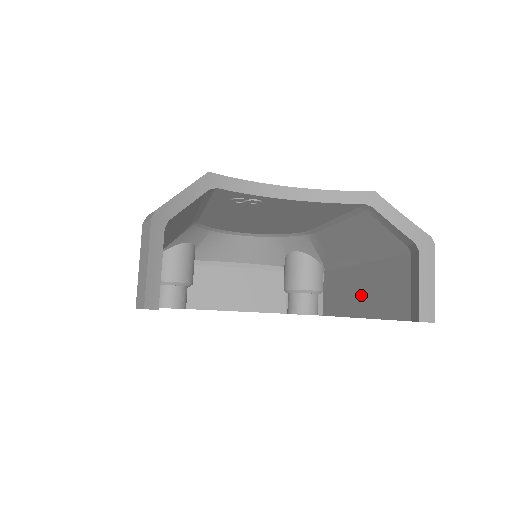
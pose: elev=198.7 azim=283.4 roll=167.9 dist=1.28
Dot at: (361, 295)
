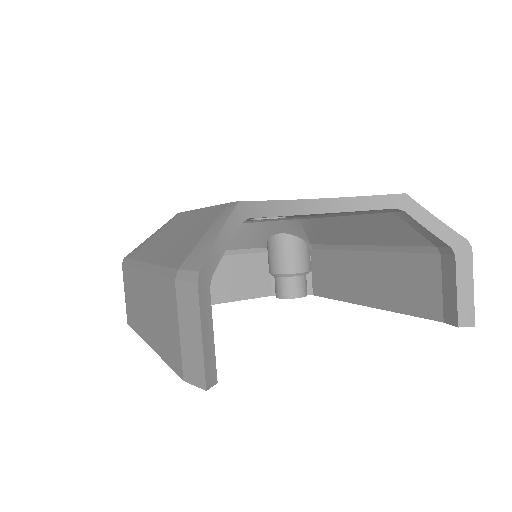
Dot at: (369, 284)
